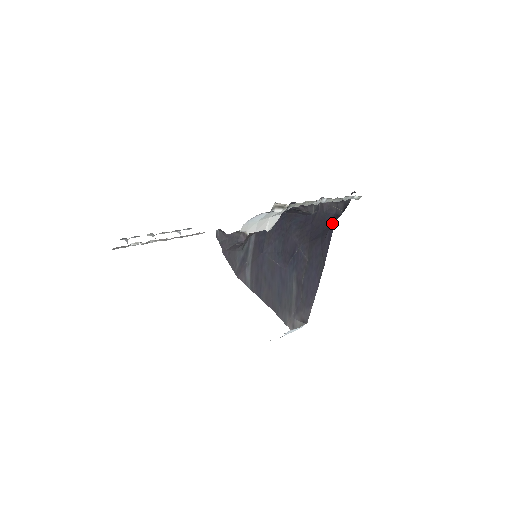
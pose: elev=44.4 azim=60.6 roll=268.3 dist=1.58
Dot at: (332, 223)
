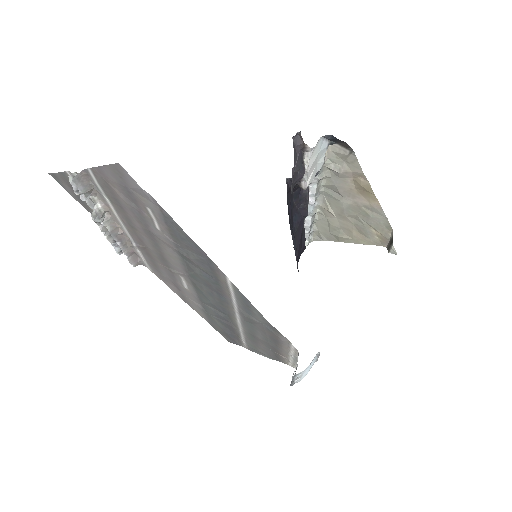
Dot at: occluded
